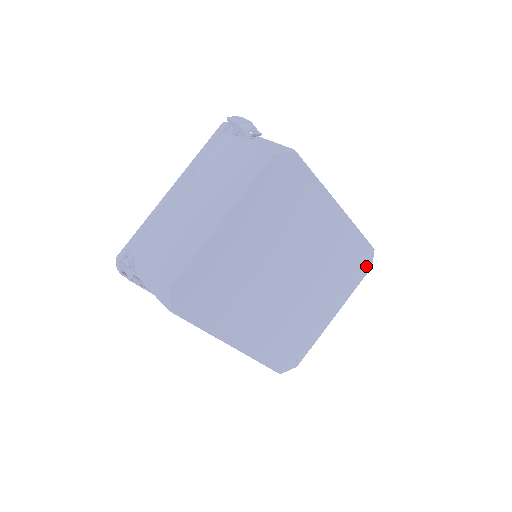
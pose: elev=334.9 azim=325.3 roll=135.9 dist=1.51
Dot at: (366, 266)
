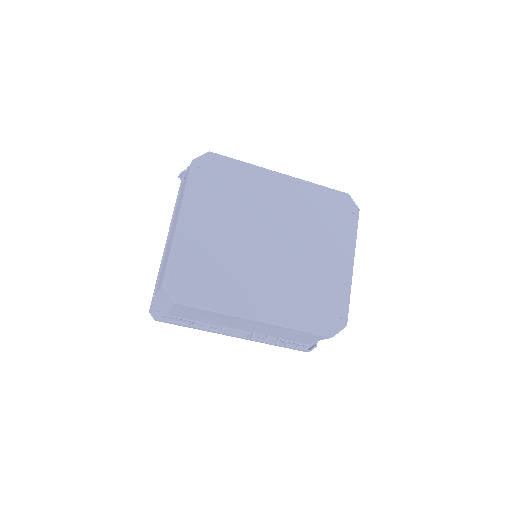
Dot at: (351, 210)
